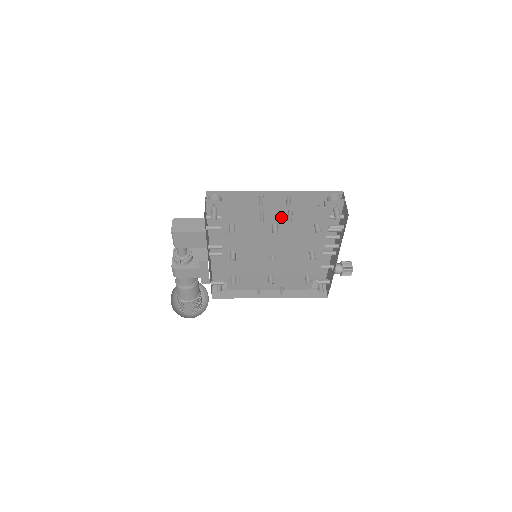
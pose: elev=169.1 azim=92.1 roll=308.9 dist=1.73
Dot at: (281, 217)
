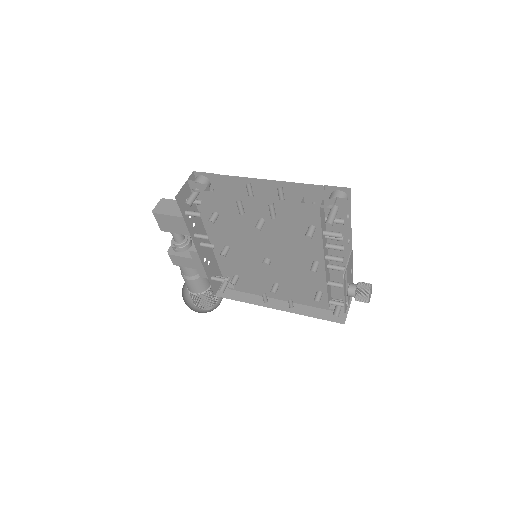
Dot at: (266, 211)
